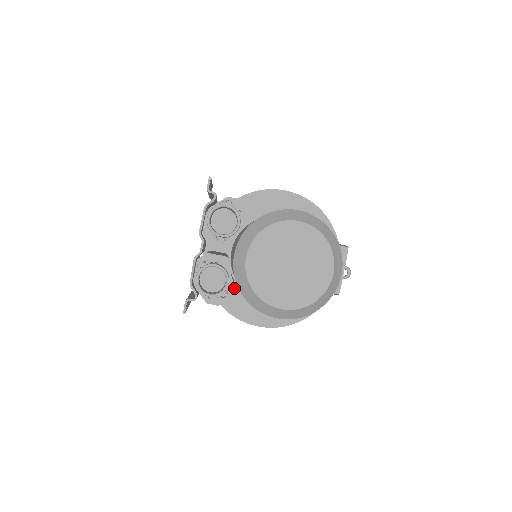
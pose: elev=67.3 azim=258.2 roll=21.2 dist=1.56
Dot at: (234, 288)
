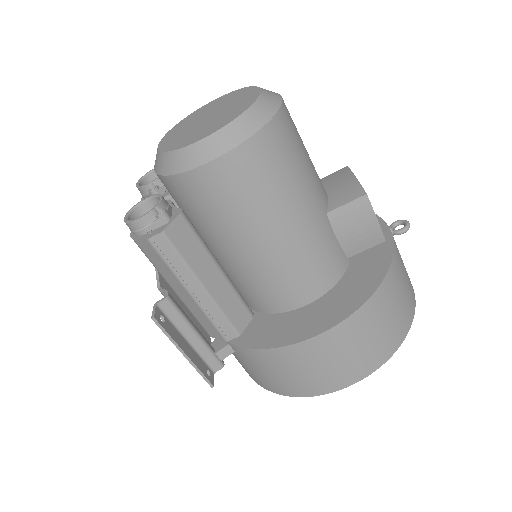
Dot at: (179, 210)
